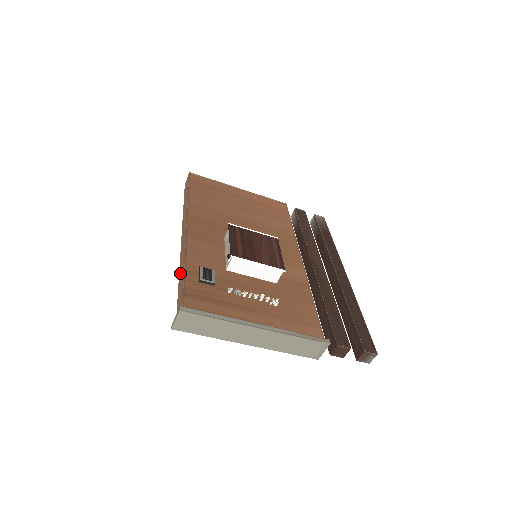
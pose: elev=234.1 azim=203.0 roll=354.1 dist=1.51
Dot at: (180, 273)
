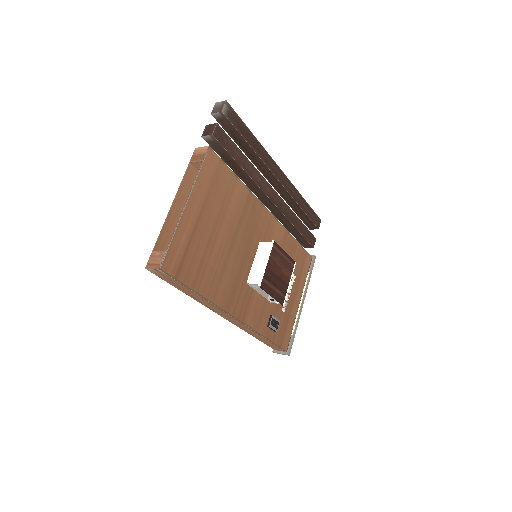
Dot at: (254, 336)
